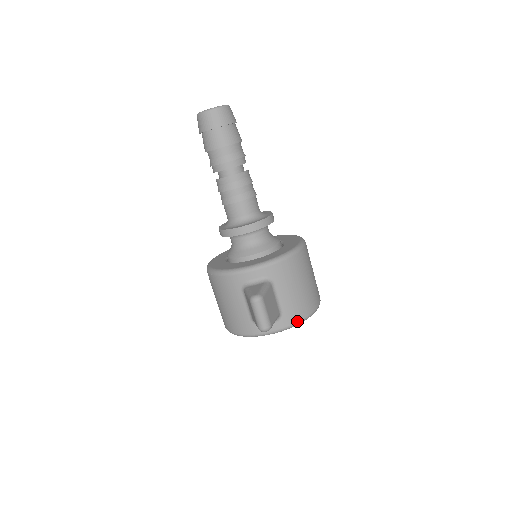
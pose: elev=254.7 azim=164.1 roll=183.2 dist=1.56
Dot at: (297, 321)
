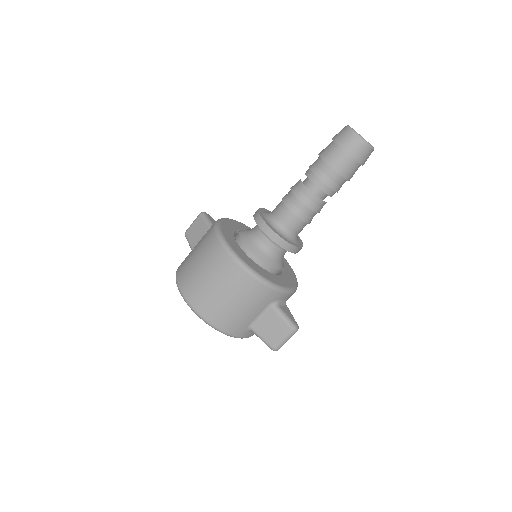
Dot at: occluded
